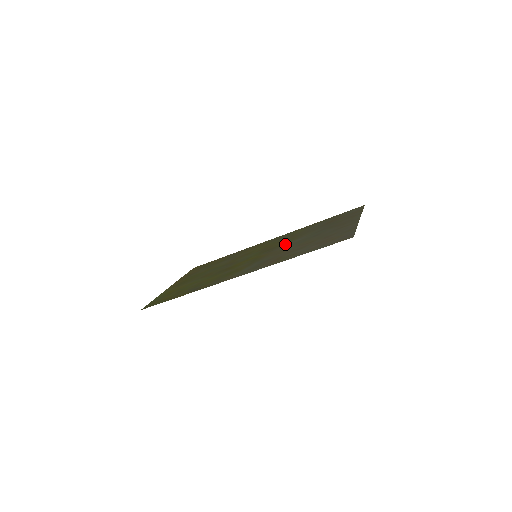
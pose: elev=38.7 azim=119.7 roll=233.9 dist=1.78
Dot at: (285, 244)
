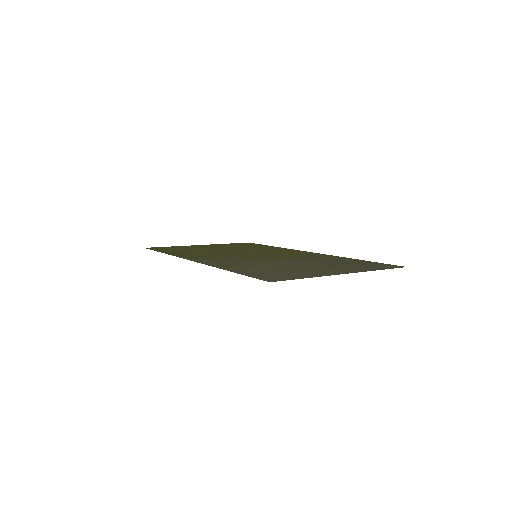
Dot at: (282, 259)
